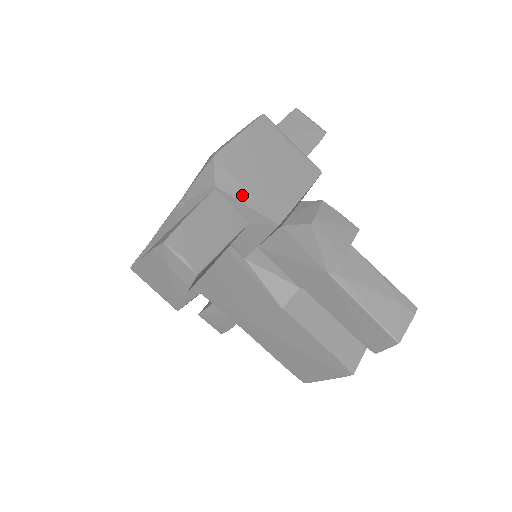
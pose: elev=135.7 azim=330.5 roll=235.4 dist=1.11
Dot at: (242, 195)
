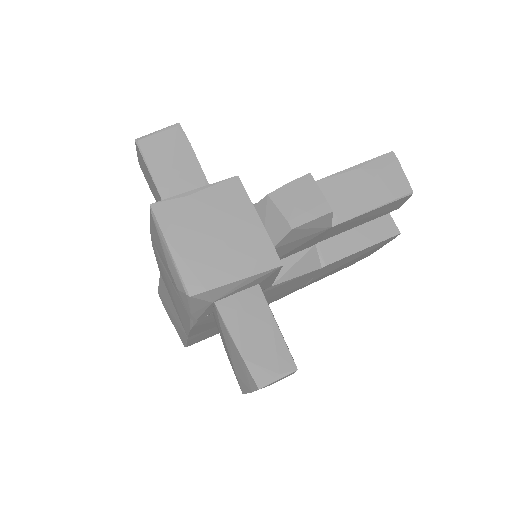
Dot at: (238, 285)
